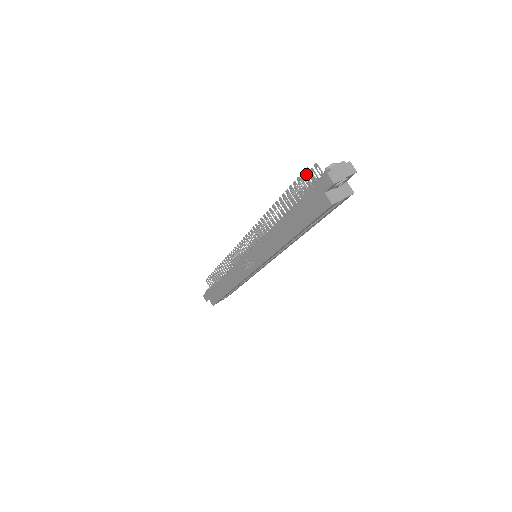
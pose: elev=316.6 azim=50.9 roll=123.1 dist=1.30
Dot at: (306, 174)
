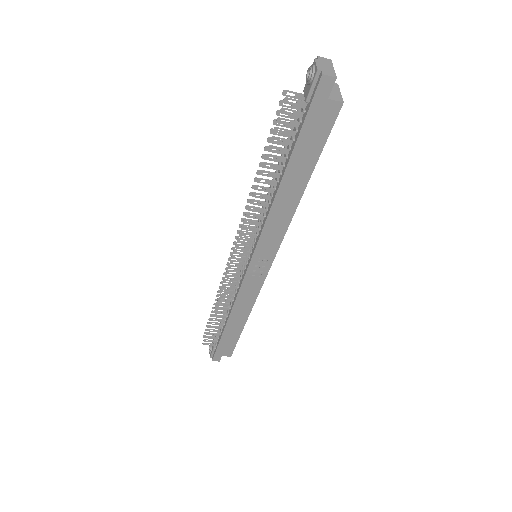
Dot at: (276, 113)
